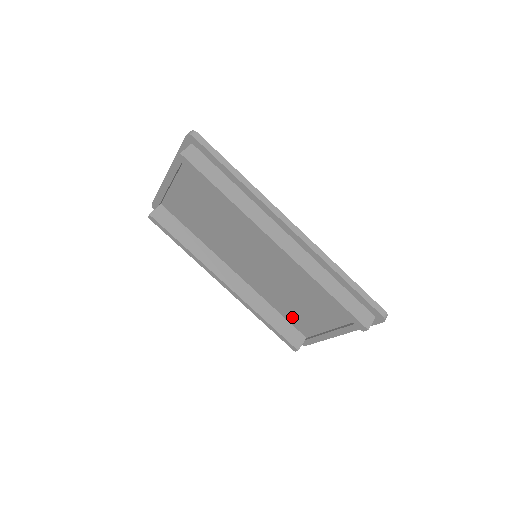
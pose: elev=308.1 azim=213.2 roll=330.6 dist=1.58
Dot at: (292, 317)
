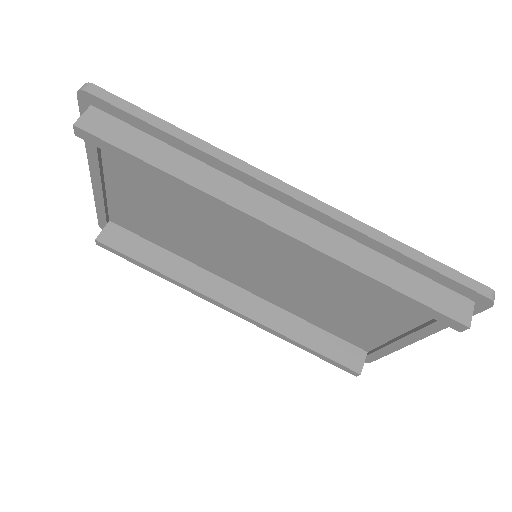
Dot at: (338, 329)
